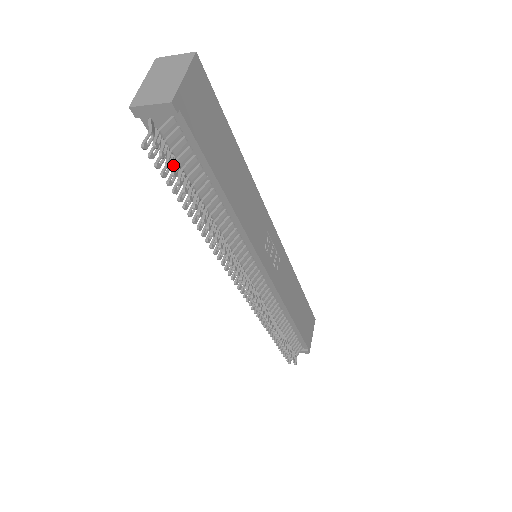
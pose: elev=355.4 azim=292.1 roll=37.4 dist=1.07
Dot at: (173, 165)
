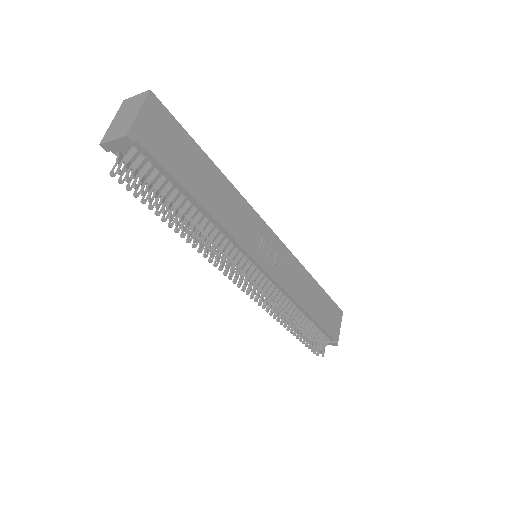
Dot at: (142, 186)
